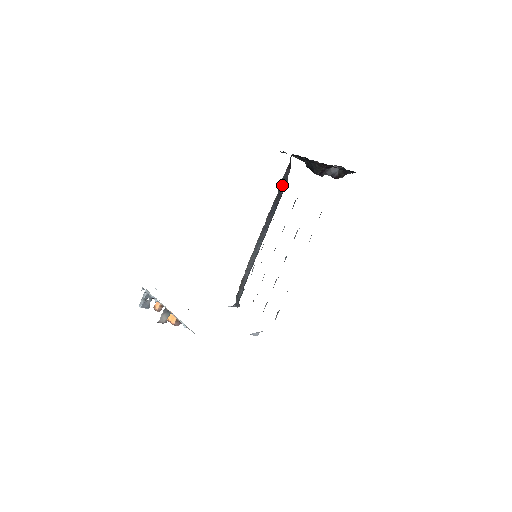
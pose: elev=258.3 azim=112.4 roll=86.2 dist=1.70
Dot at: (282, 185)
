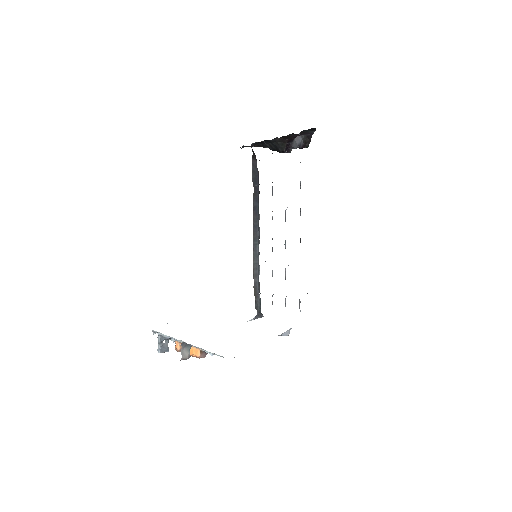
Dot at: (255, 178)
